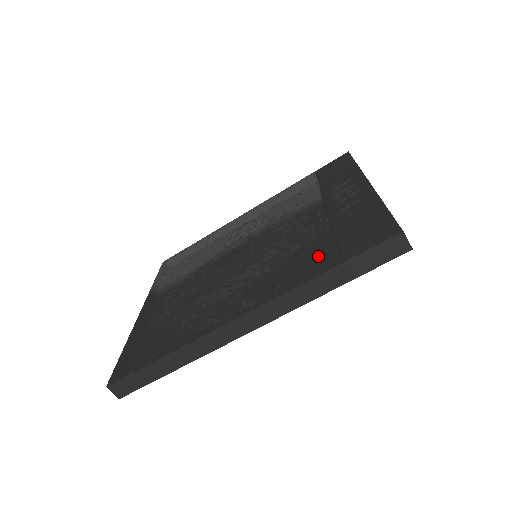
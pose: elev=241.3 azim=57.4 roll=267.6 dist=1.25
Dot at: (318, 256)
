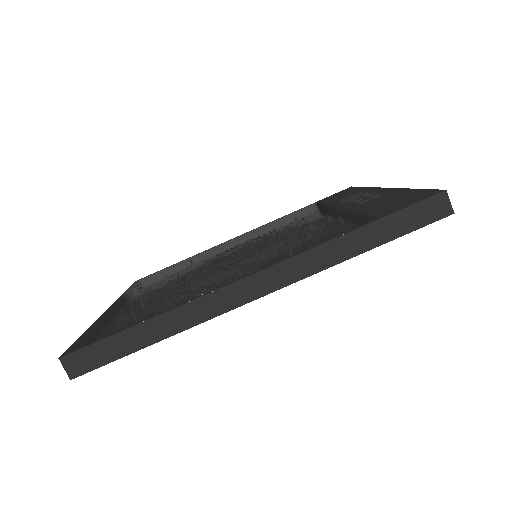
Dot at: occluded
